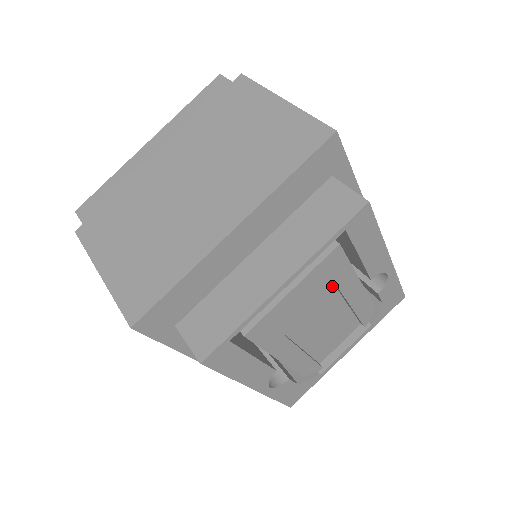
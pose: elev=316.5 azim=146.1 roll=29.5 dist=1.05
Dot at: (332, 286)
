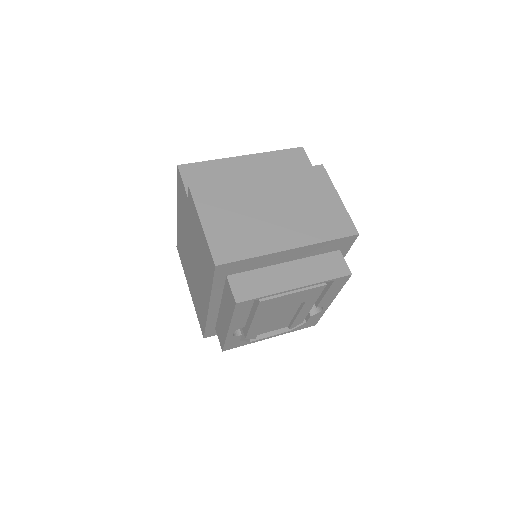
Dot at: (304, 301)
